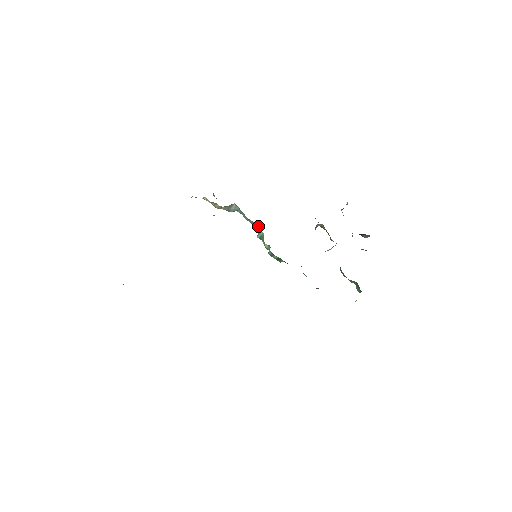
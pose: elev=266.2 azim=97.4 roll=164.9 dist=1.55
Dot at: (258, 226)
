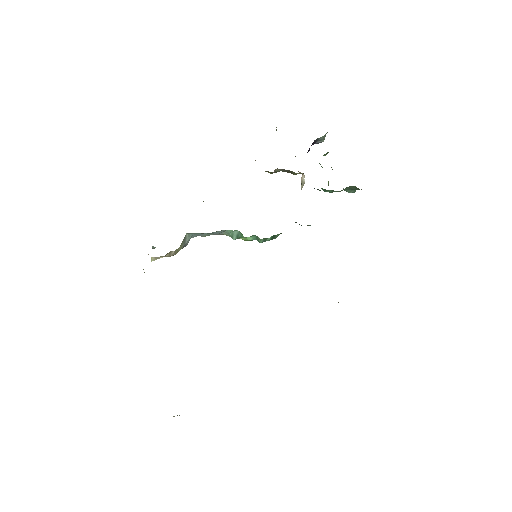
Dot at: (226, 230)
